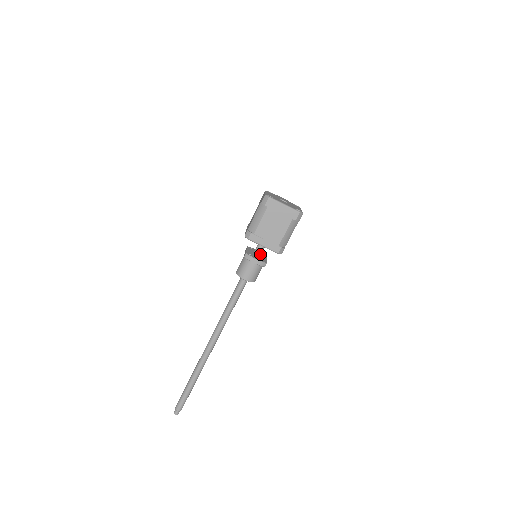
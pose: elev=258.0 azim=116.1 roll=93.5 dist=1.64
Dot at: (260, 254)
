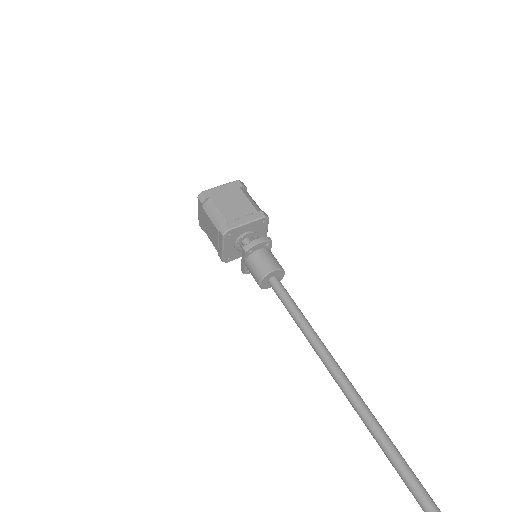
Dot at: occluded
